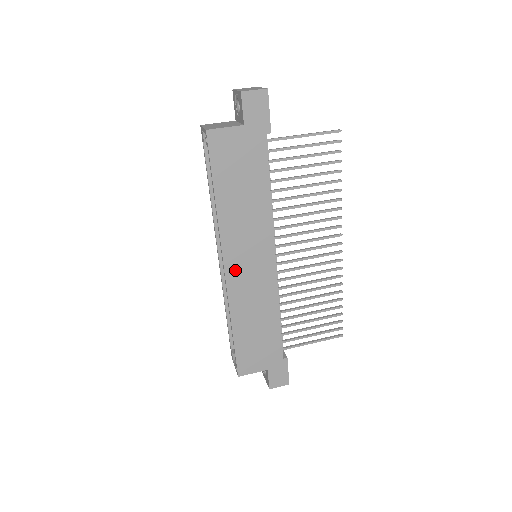
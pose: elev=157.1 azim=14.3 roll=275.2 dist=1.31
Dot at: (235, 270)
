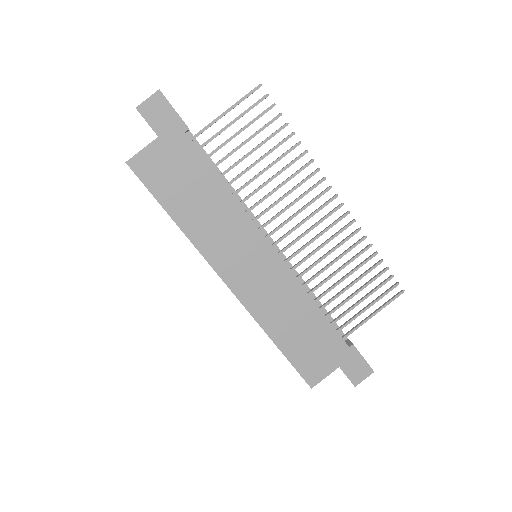
Dot at: (238, 281)
